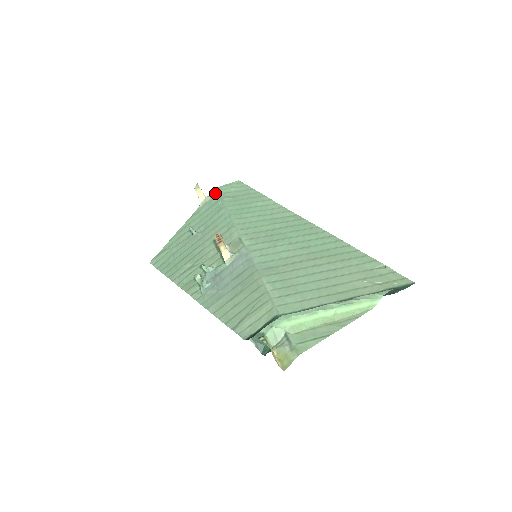
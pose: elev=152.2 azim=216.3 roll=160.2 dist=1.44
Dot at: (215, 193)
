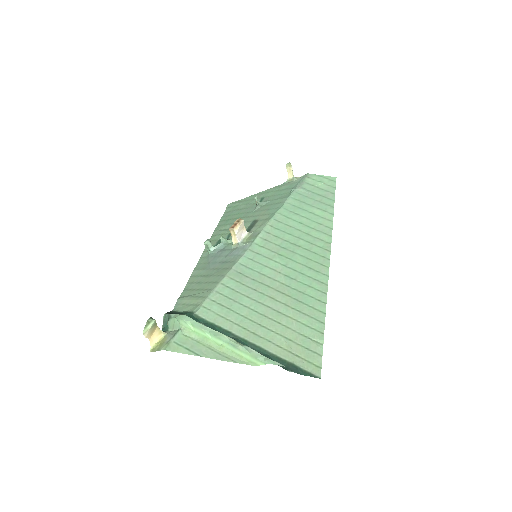
Dot at: (302, 178)
